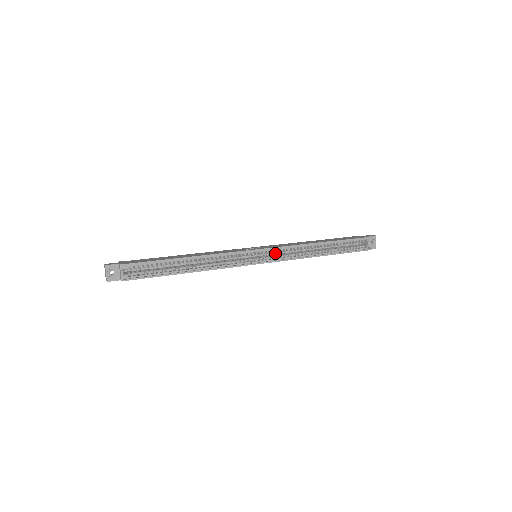
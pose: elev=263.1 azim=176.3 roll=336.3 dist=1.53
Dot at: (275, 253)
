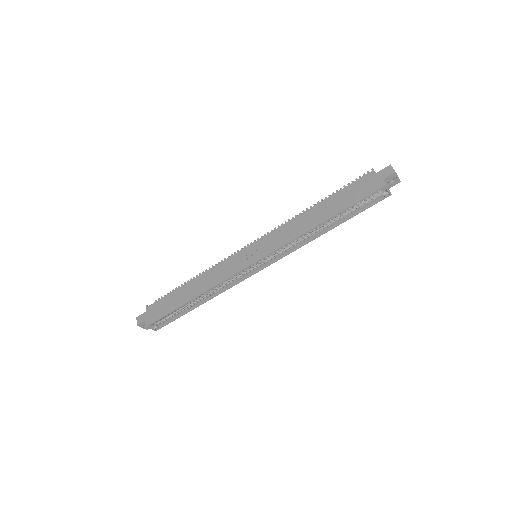
Dot at: occluded
